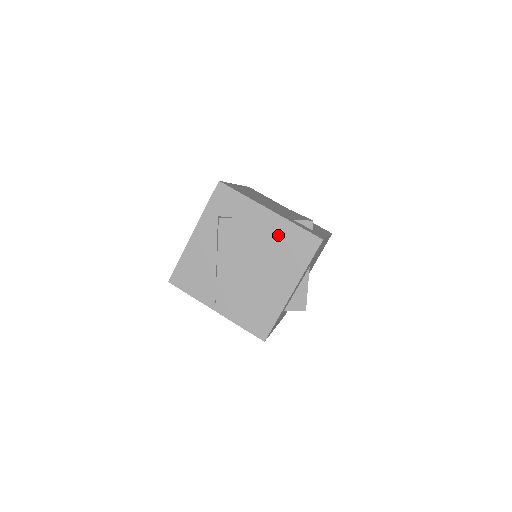
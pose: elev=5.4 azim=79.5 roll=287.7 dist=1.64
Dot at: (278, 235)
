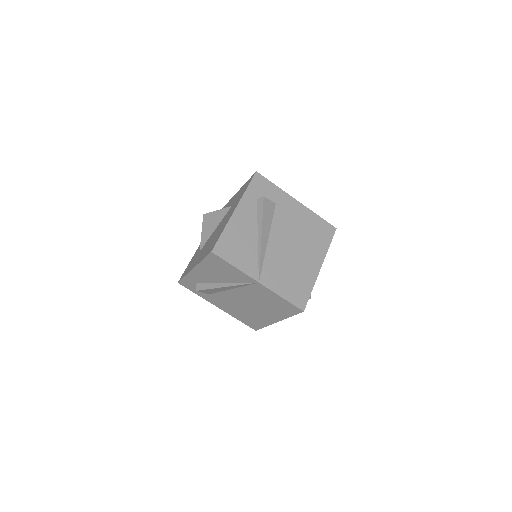
Dot at: (305, 221)
